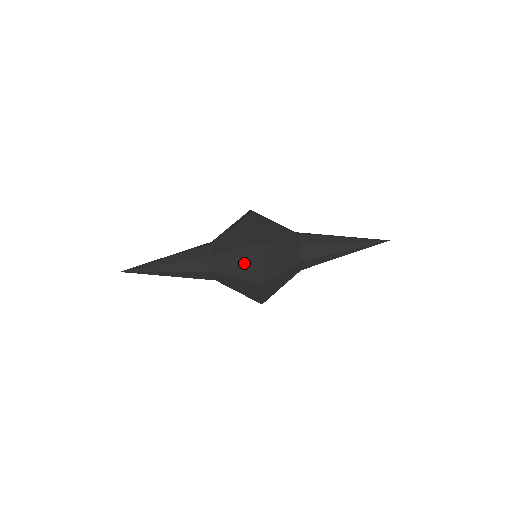
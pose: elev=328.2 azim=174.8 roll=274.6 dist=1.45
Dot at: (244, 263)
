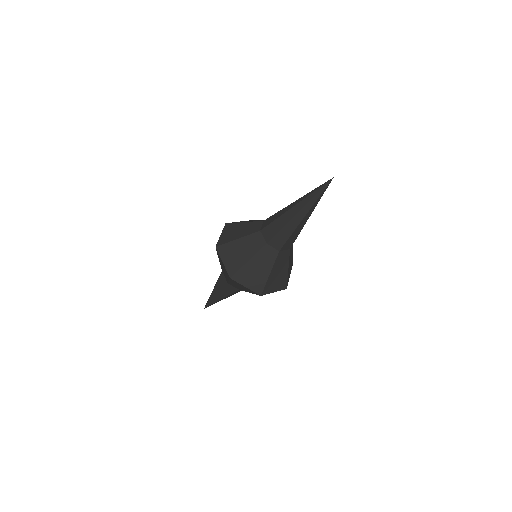
Dot at: (223, 266)
